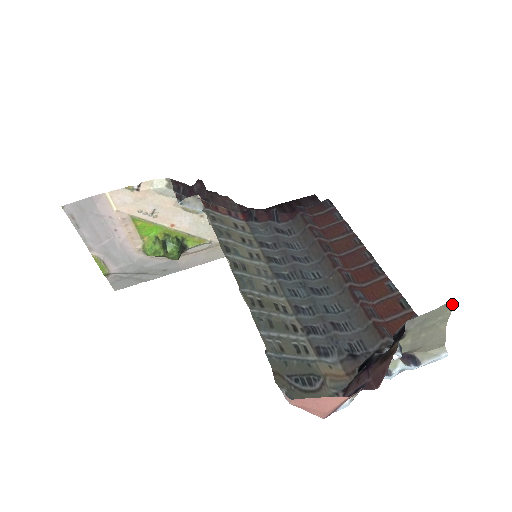
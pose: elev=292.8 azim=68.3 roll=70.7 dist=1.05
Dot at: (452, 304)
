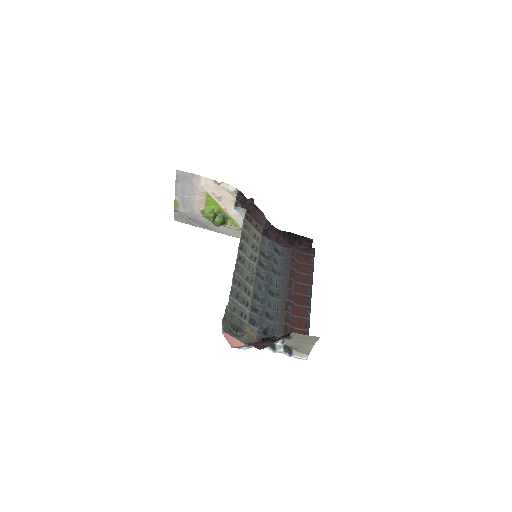
Dot at: (318, 338)
